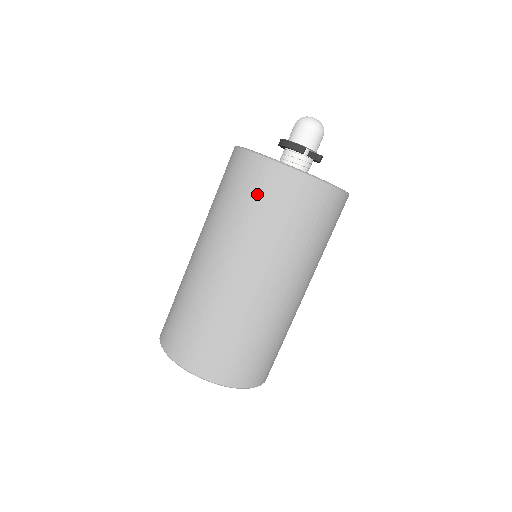
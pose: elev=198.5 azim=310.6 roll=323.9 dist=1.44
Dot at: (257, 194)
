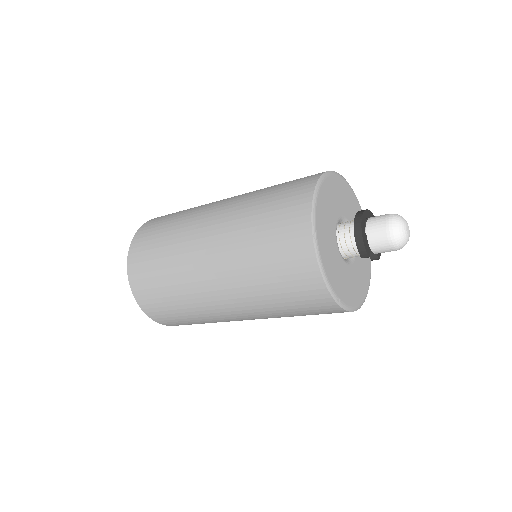
Dot at: (285, 280)
